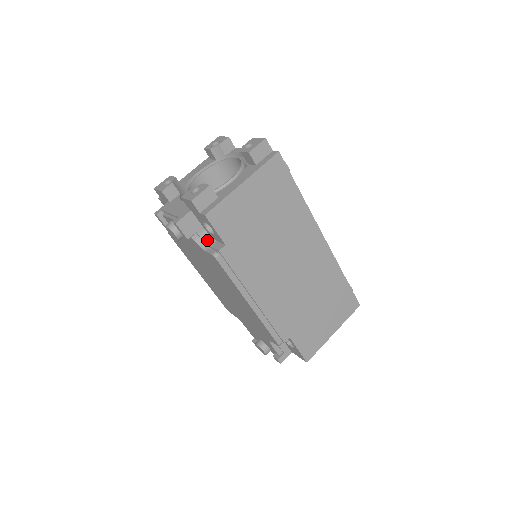
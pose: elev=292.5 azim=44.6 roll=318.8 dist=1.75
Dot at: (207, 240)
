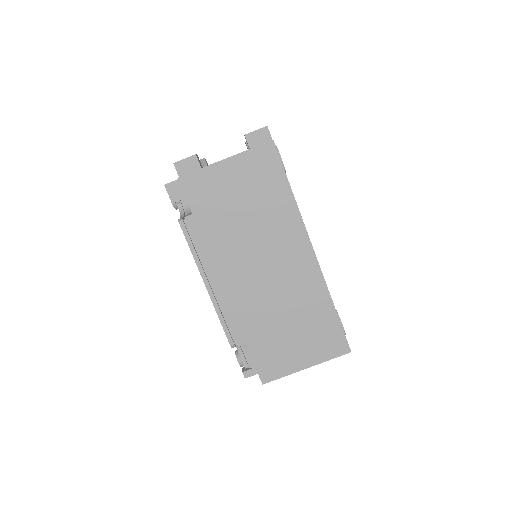
Dot at: (189, 210)
